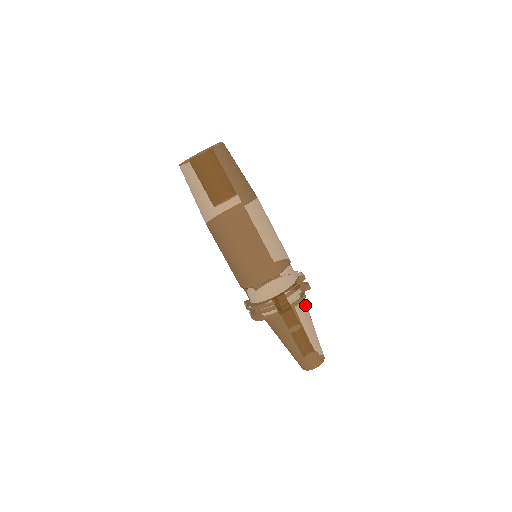
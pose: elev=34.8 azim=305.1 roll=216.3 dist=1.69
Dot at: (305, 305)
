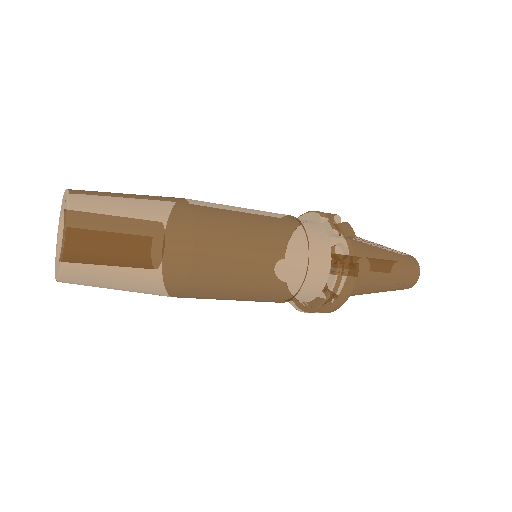
Dot at: (361, 254)
